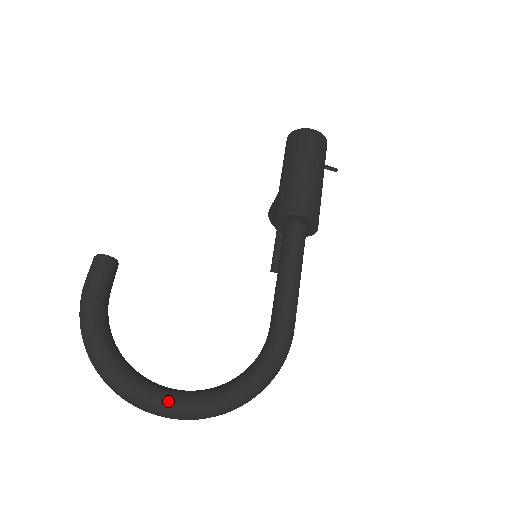
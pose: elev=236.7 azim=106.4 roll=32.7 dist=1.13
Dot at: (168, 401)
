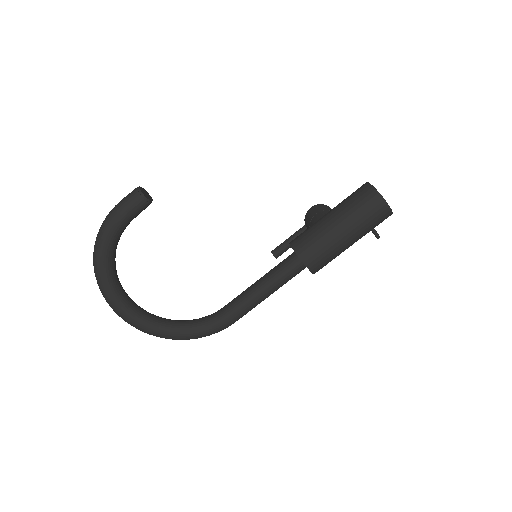
Dot at: (124, 312)
